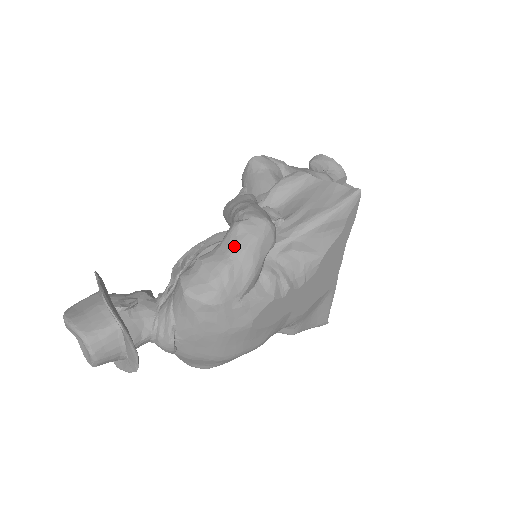
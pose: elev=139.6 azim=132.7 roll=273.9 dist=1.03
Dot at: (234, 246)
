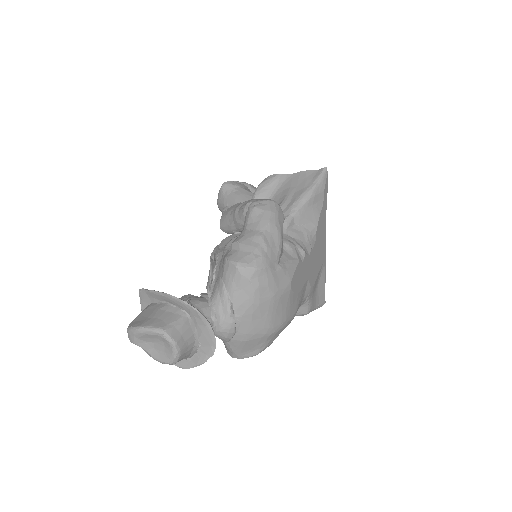
Dot at: (259, 223)
